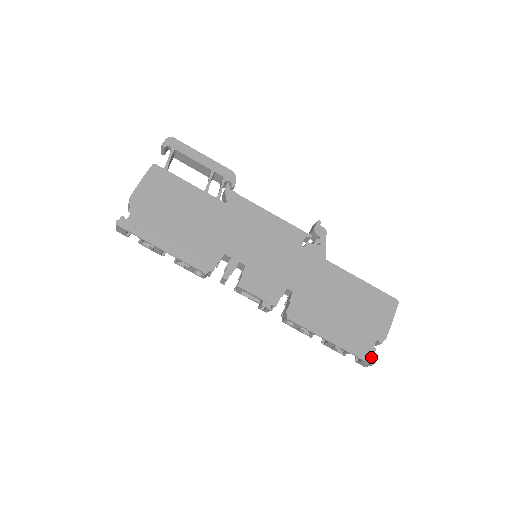
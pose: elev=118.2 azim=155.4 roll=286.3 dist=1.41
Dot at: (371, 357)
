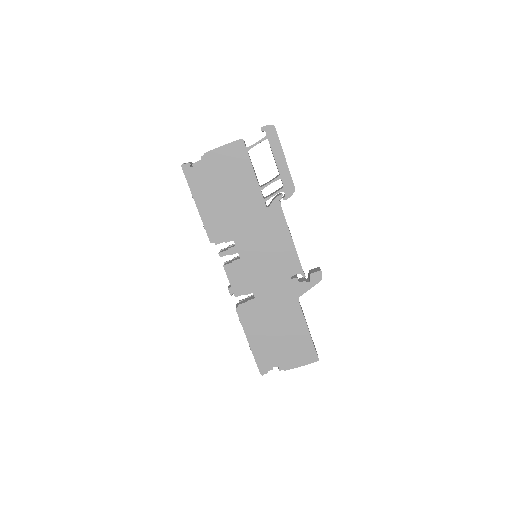
Dot at: (264, 371)
